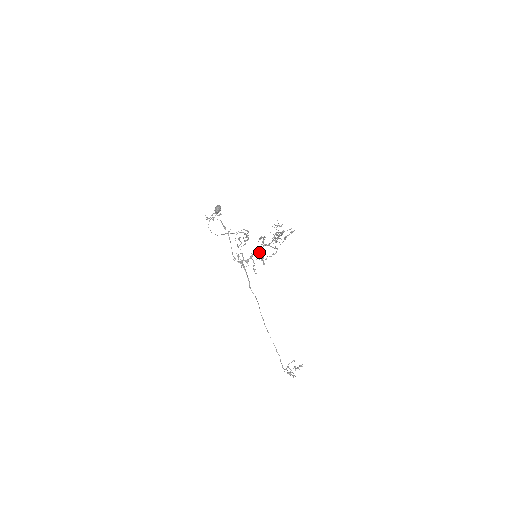
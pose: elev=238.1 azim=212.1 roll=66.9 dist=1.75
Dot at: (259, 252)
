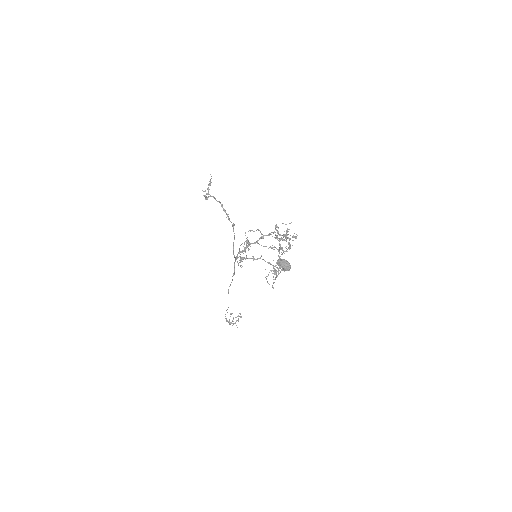
Dot at: occluded
